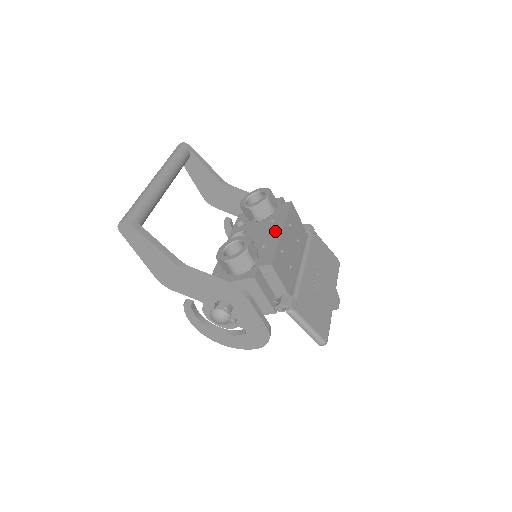
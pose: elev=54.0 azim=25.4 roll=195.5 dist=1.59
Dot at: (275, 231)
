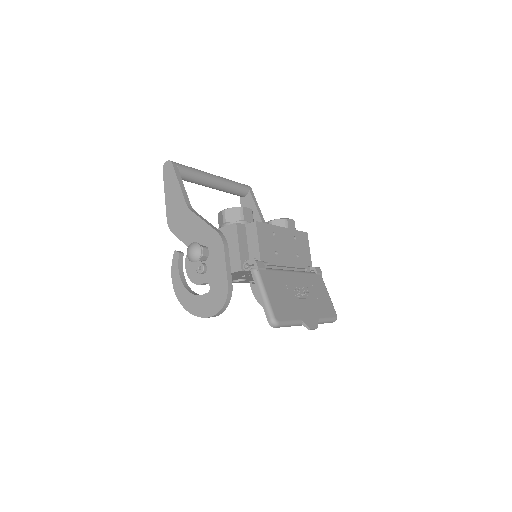
Dot at: occluded
